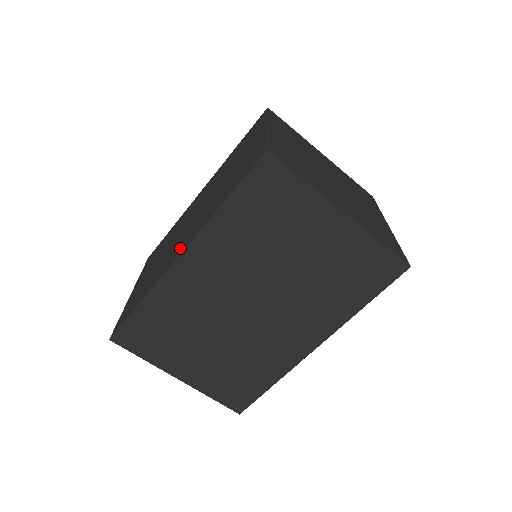
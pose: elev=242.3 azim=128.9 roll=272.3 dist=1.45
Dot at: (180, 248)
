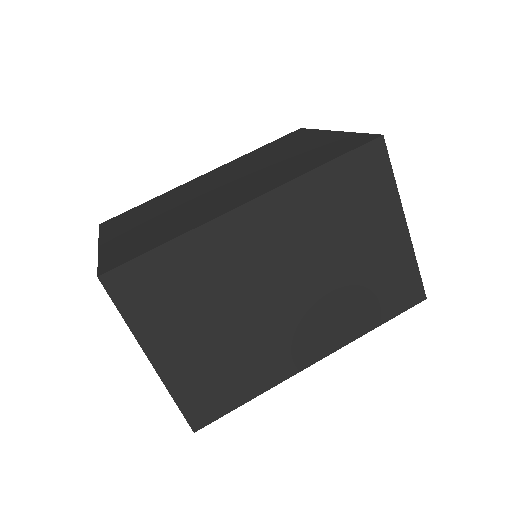
Dot at: (239, 198)
